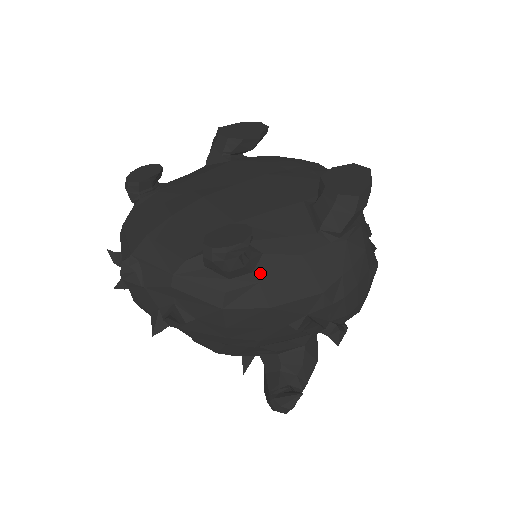
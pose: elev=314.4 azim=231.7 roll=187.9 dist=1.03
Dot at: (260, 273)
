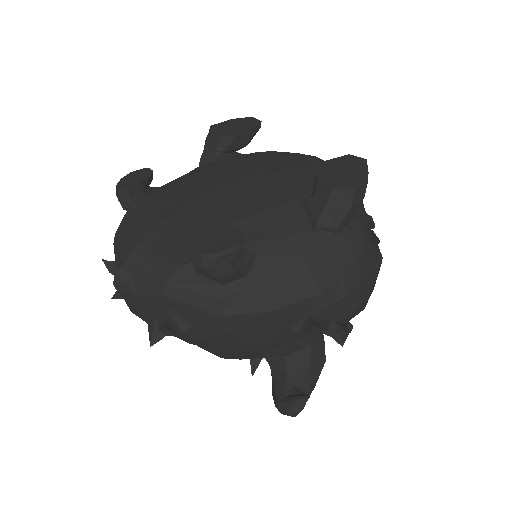
Dot at: (255, 276)
